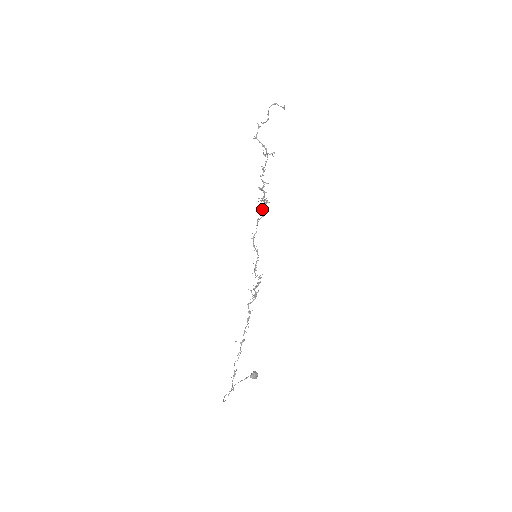
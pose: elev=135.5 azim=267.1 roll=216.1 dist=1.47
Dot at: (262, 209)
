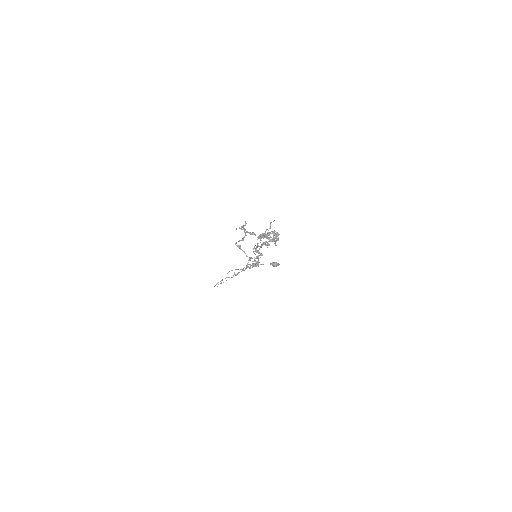
Dot at: occluded
